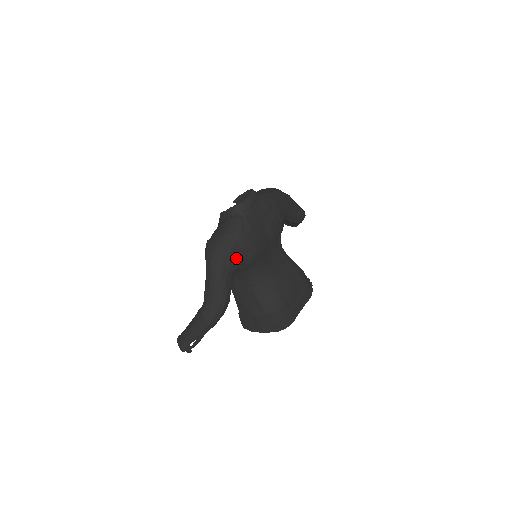
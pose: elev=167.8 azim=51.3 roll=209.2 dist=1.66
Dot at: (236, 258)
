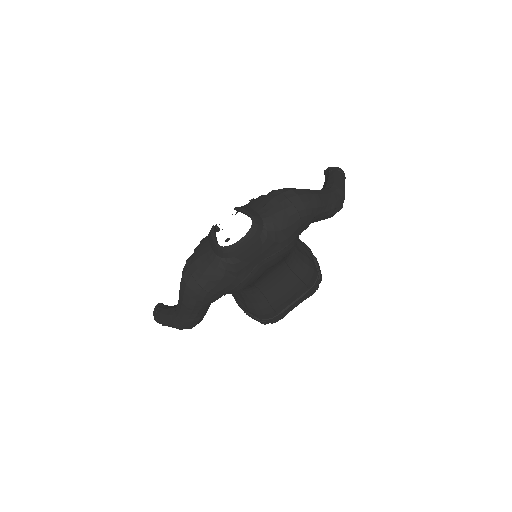
Dot at: (214, 297)
